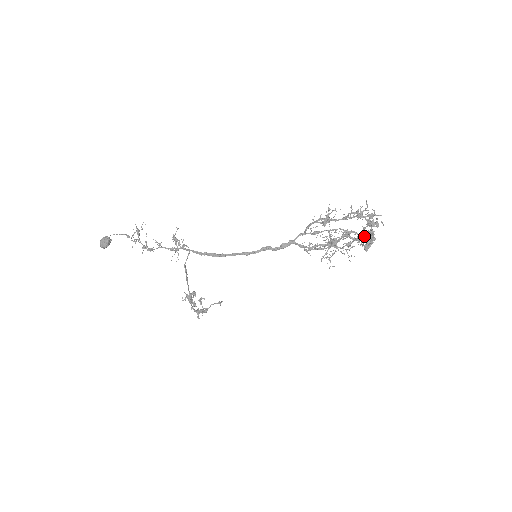
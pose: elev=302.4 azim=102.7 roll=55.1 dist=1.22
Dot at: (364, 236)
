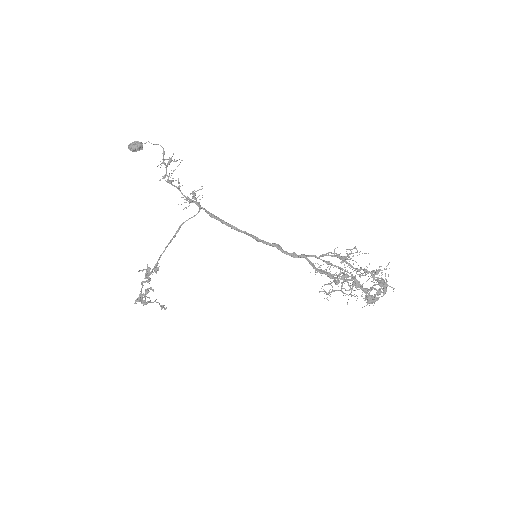
Dot at: (367, 295)
